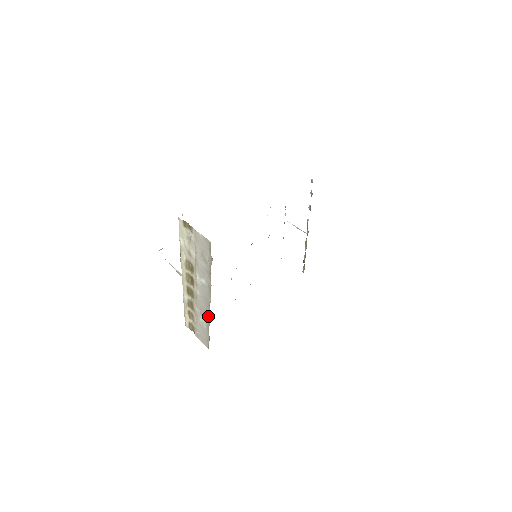
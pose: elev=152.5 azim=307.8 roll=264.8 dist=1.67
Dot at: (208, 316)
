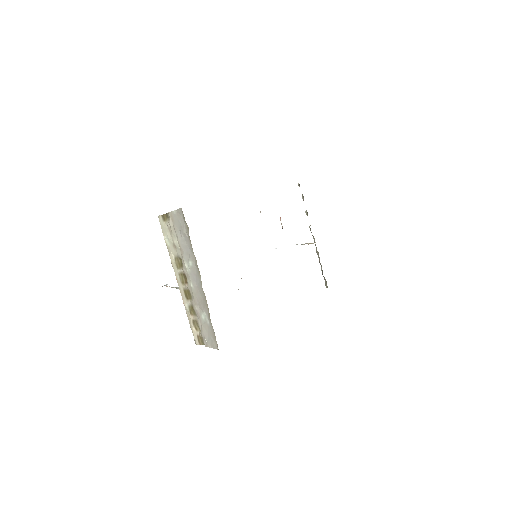
Dot at: (205, 303)
